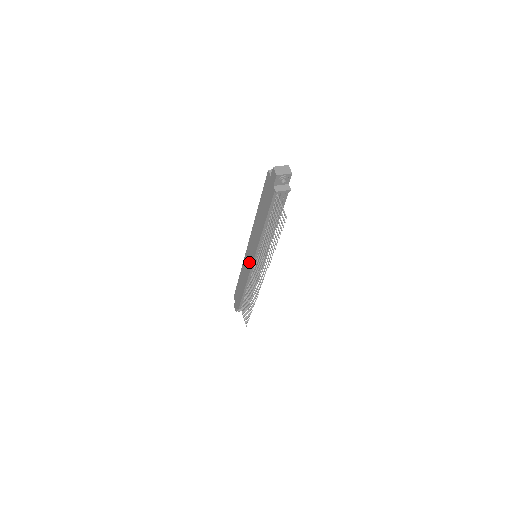
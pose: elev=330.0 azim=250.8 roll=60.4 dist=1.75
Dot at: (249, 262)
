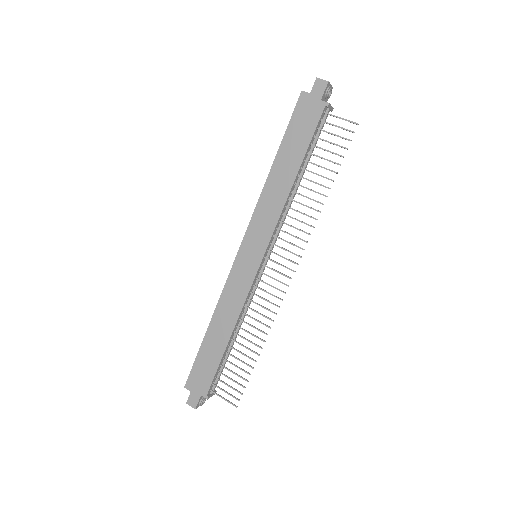
Dot at: (249, 268)
